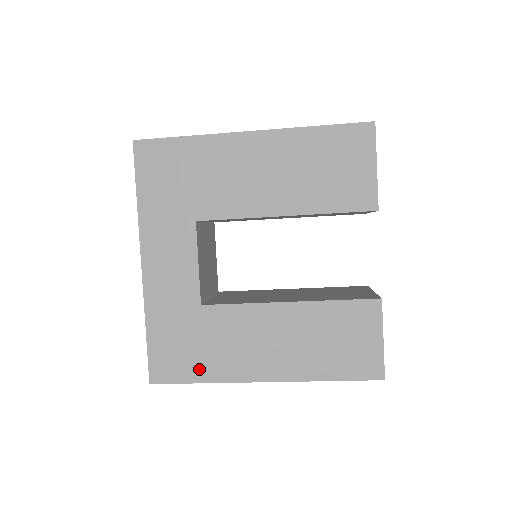
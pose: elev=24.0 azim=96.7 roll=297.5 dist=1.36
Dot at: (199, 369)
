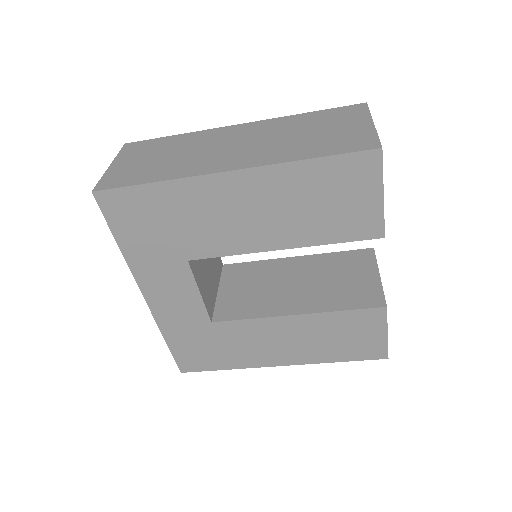
Dot at: (221, 362)
